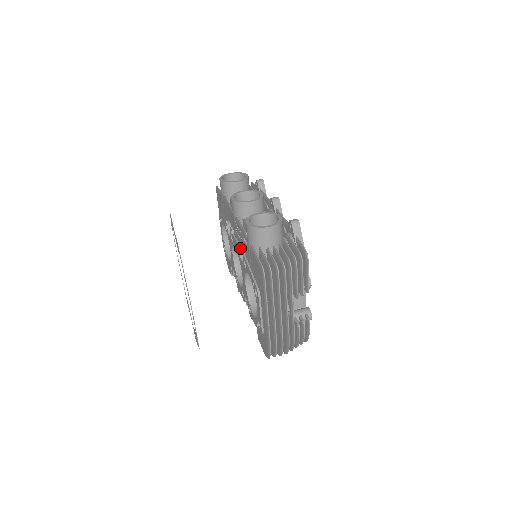
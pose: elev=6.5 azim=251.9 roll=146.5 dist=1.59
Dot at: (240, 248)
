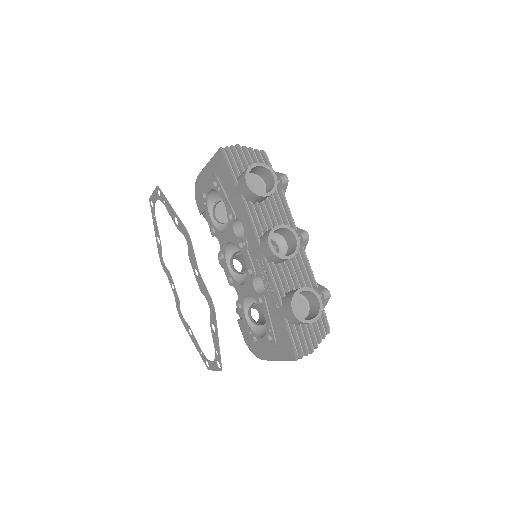
Dot at: (255, 275)
